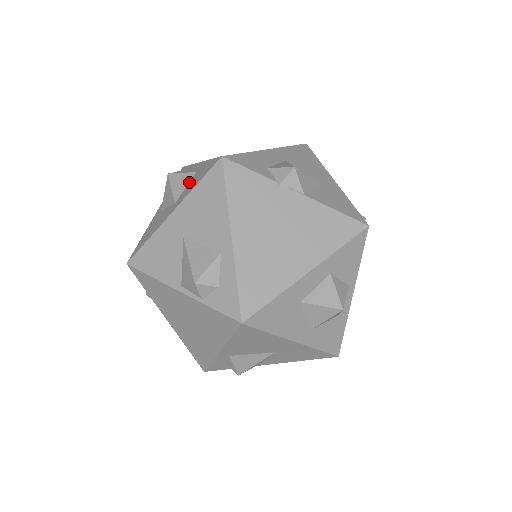
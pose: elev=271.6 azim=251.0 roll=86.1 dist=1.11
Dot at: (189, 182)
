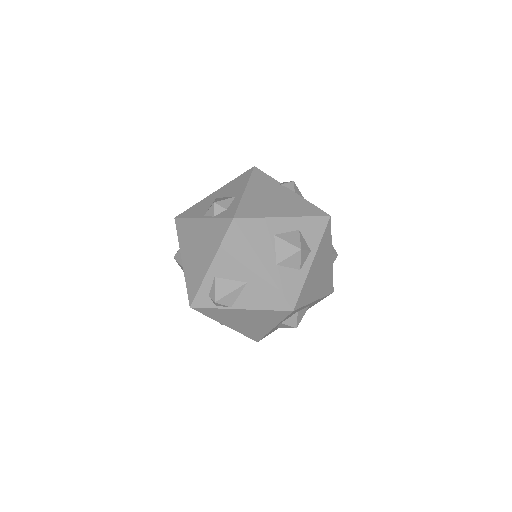
Dot at: occluded
